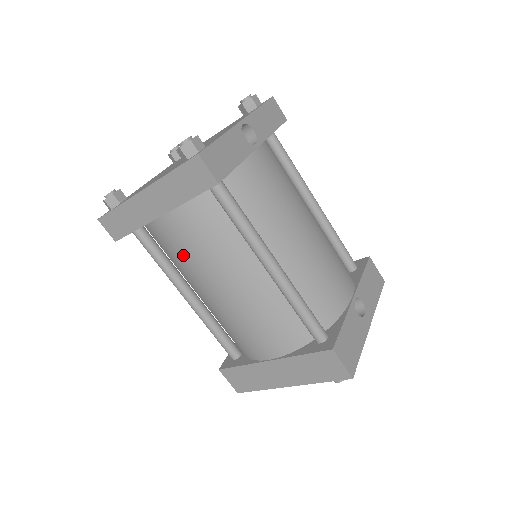
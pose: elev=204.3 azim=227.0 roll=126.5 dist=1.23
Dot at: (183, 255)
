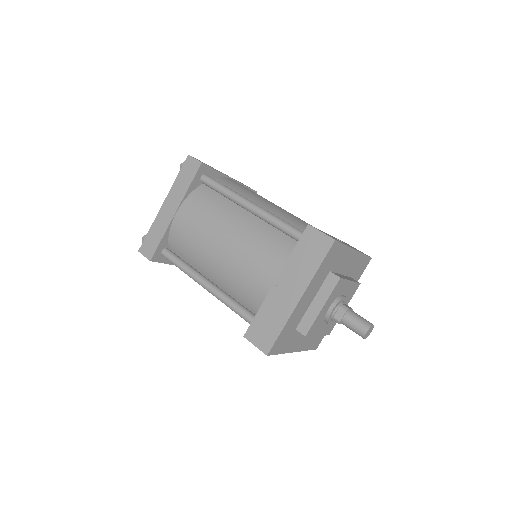
Dot at: (193, 234)
